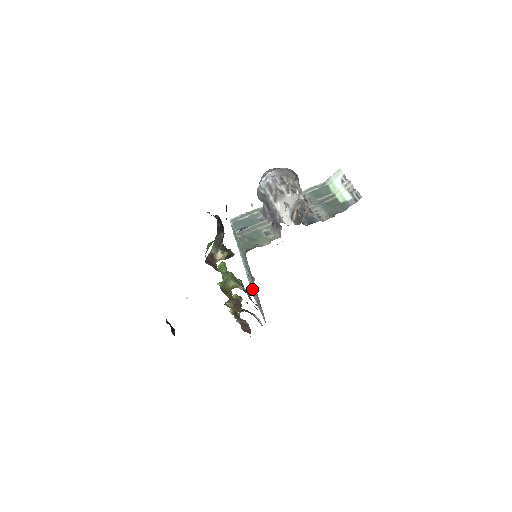
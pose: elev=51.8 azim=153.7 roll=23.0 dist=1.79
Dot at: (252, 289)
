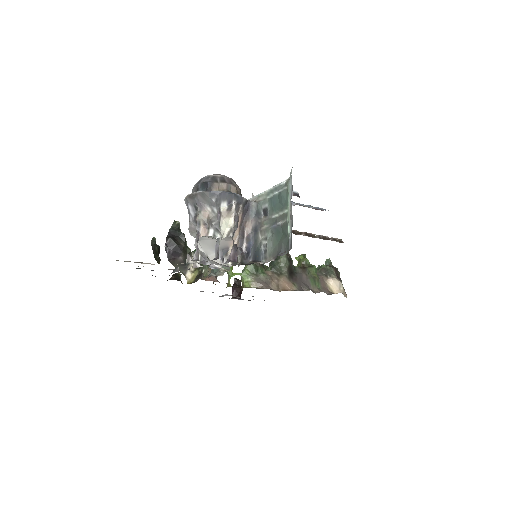
Dot at: occluded
